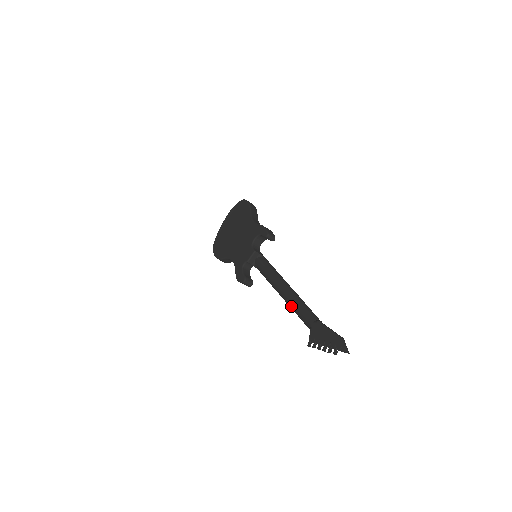
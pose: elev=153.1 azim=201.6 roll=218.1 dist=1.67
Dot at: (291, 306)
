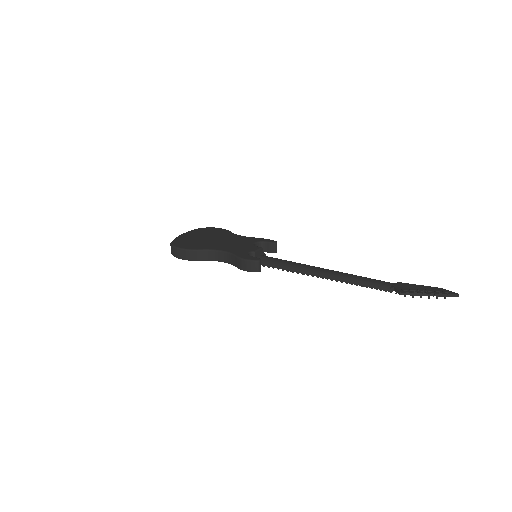
Dot at: (348, 277)
